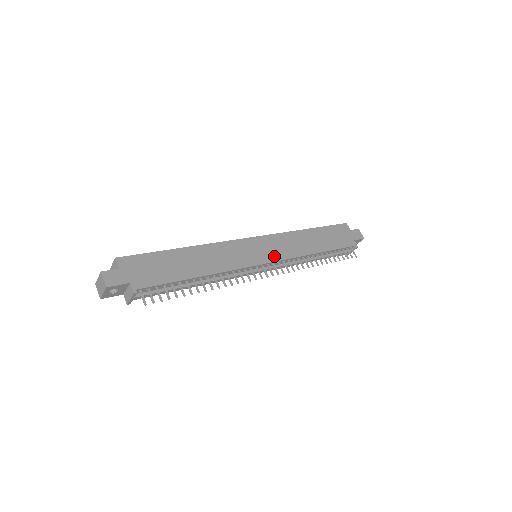
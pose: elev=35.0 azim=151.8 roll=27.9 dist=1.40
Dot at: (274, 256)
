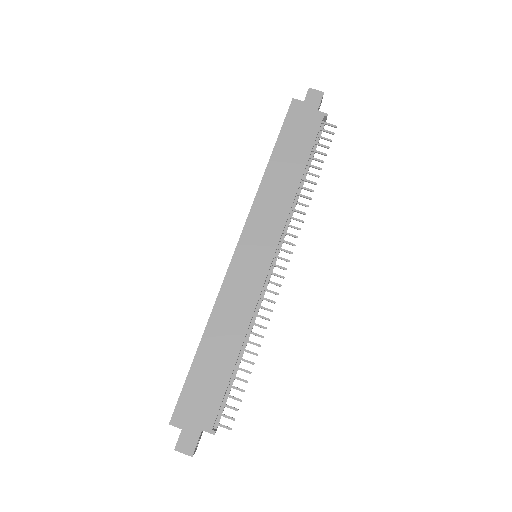
Dot at: (271, 241)
